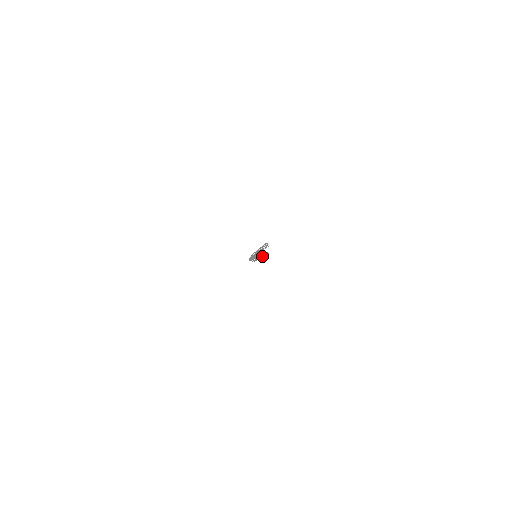
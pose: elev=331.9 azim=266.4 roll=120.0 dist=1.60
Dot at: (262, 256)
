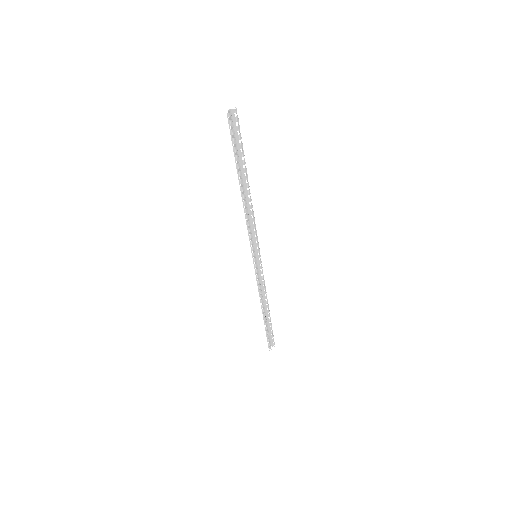
Dot at: (244, 194)
